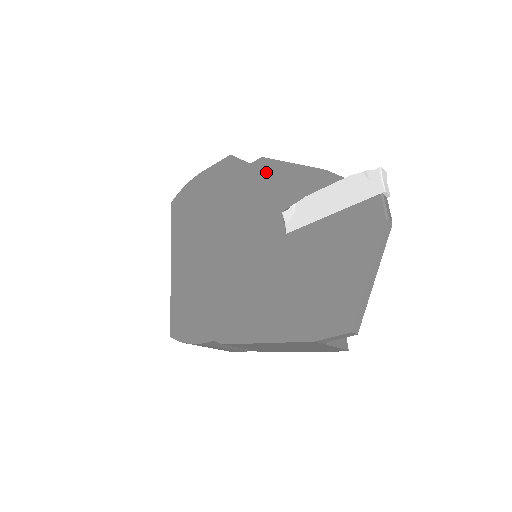
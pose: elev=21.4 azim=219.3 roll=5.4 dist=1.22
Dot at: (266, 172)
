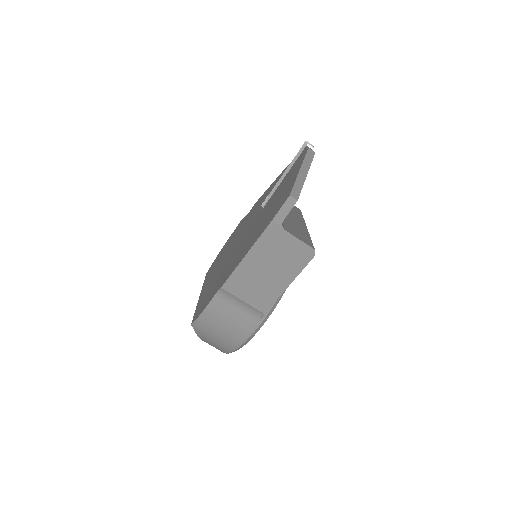
Dot at: (256, 205)
